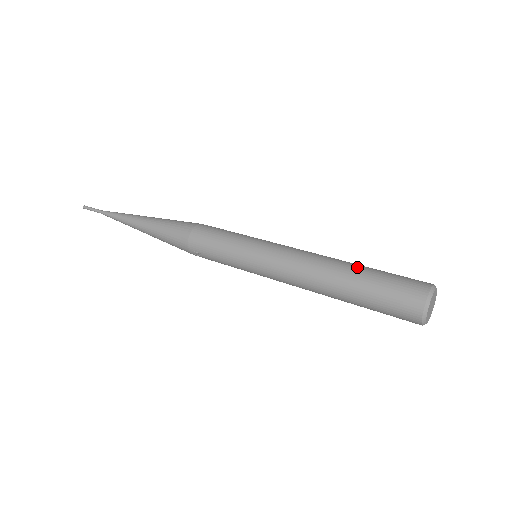
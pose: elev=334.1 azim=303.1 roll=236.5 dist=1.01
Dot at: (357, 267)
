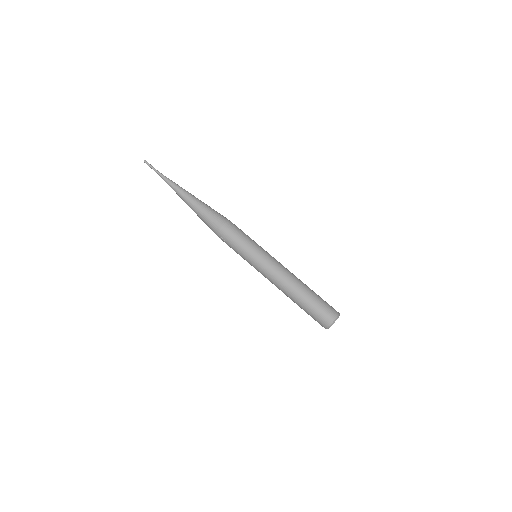
Dot at: (309, 290)
